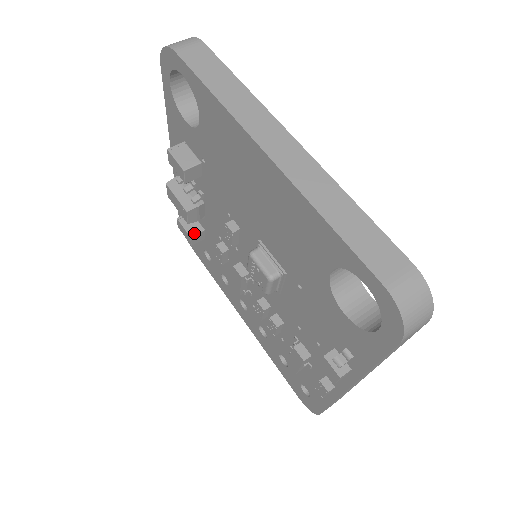
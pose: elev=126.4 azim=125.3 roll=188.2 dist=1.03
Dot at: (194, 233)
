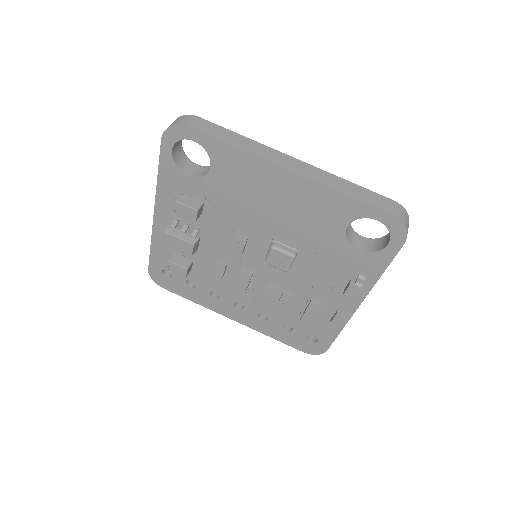
Dot at: (188, 265)
